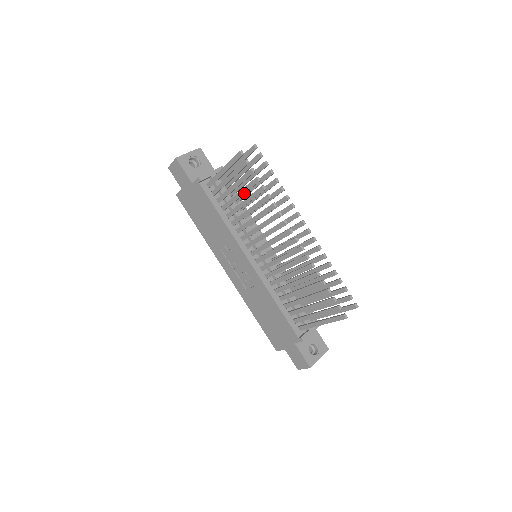
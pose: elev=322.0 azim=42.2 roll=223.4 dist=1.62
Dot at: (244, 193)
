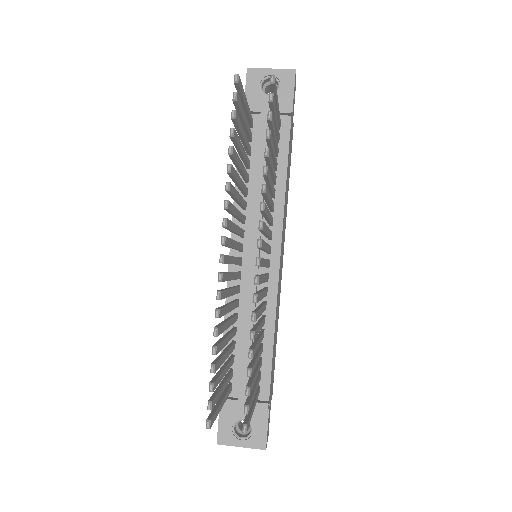
Dot at: (237, 150)
